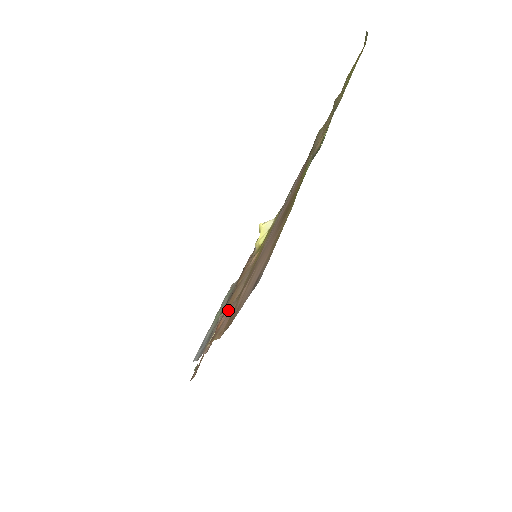
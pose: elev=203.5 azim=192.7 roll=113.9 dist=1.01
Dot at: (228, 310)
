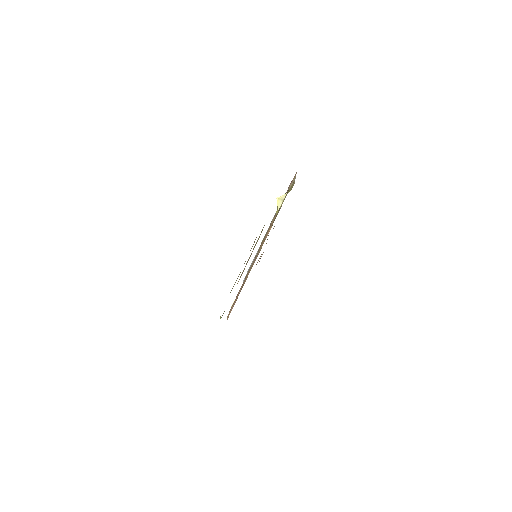
Dot at: (240, 289)
